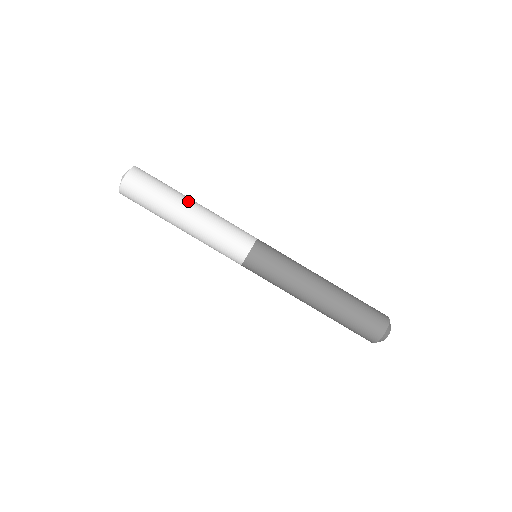
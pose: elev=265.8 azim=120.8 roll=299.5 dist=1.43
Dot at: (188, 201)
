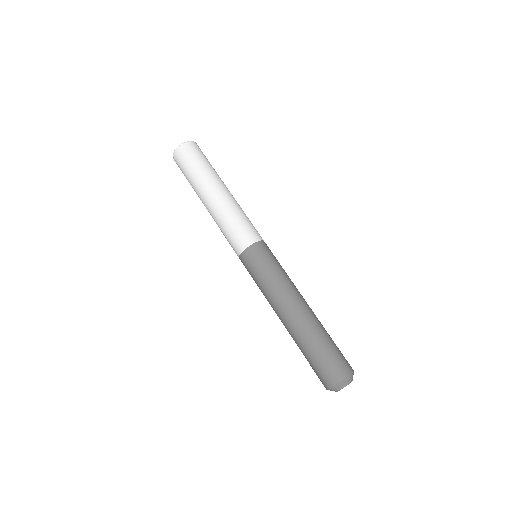
Dot at: (212, 187)
